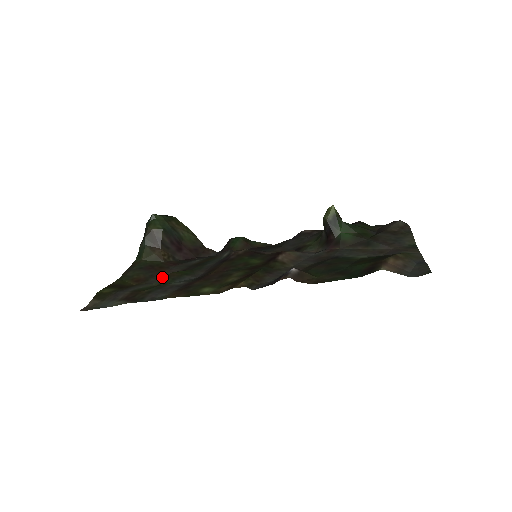
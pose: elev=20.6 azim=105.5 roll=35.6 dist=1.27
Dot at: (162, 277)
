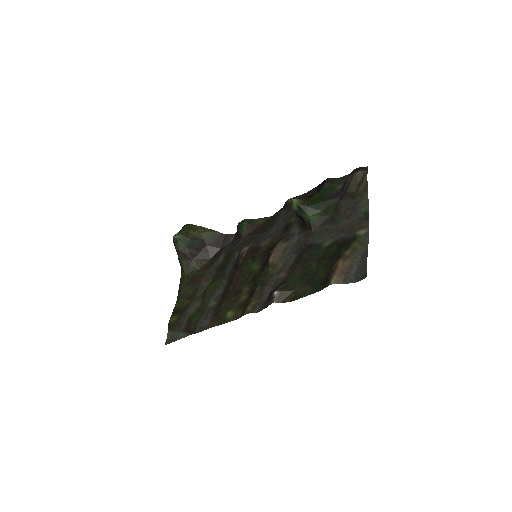
Dot at: (202, 294)
